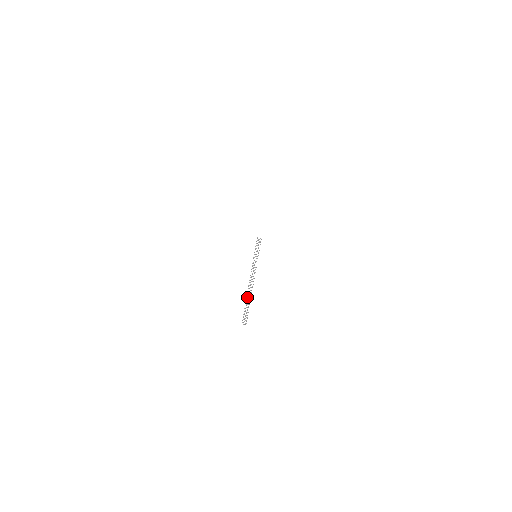
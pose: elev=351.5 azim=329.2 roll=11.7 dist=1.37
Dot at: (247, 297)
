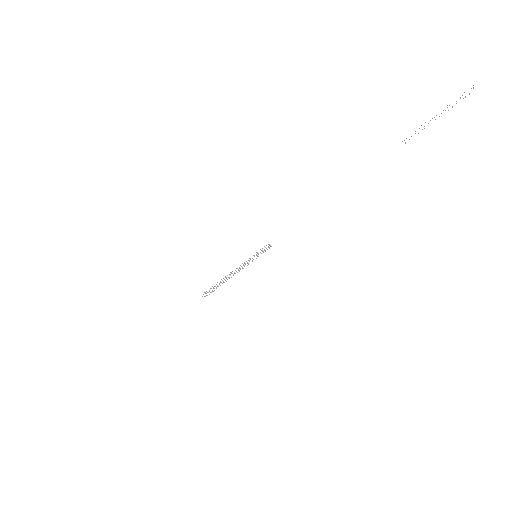
Dot at: occluded
